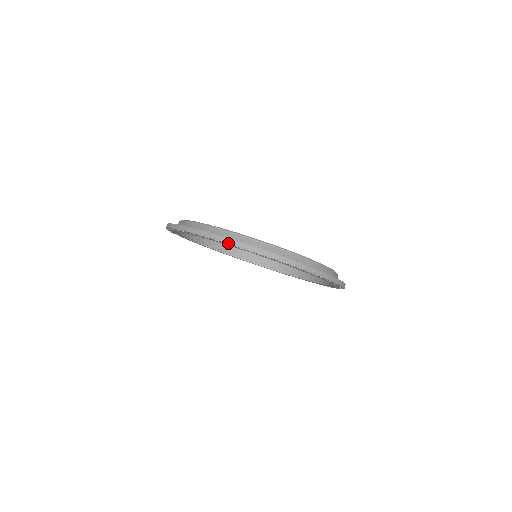
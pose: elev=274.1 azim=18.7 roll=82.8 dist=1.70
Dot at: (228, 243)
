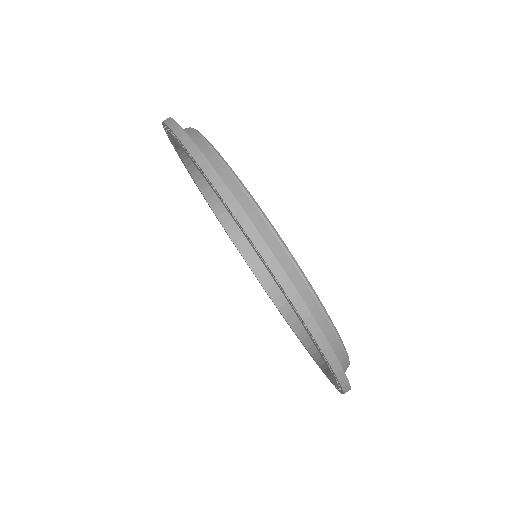
Dot at: (185, 145)
